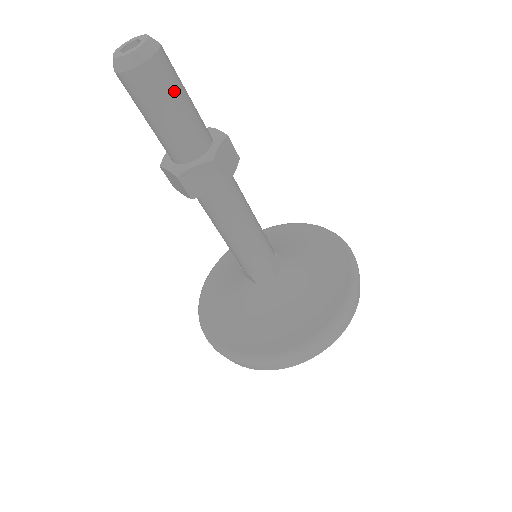
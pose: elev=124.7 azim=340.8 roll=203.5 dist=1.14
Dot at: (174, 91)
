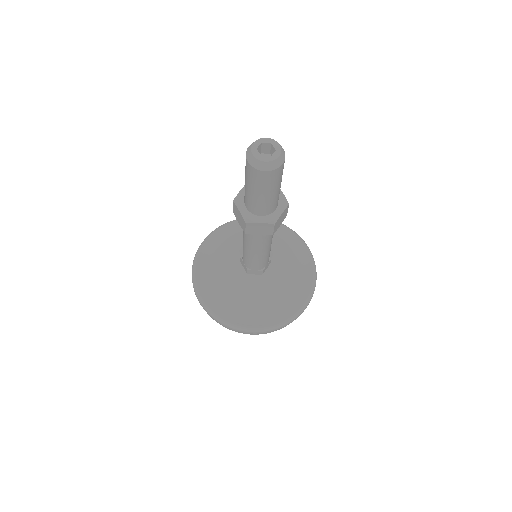
Dot at: occluded
